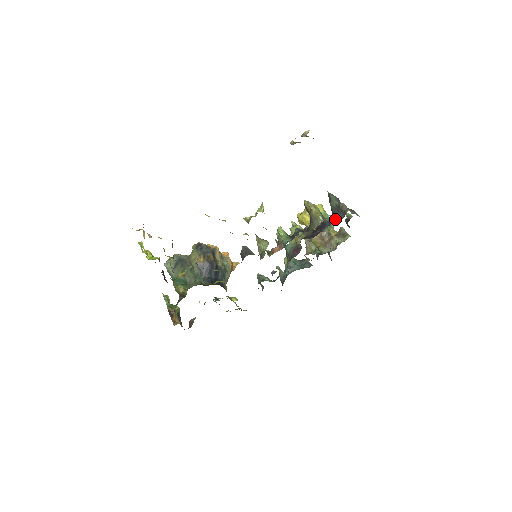
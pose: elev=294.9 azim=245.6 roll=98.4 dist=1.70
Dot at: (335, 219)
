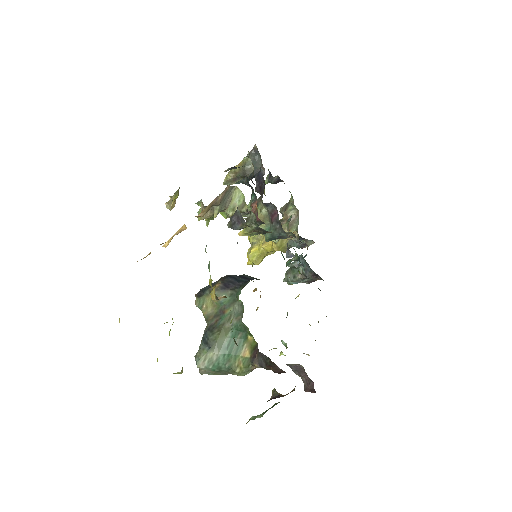
Dot at: occluded
